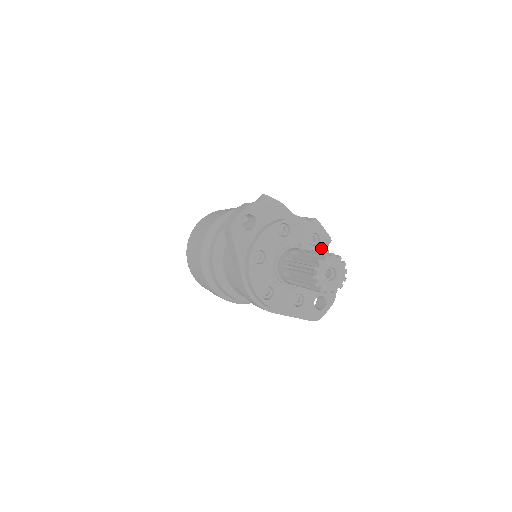
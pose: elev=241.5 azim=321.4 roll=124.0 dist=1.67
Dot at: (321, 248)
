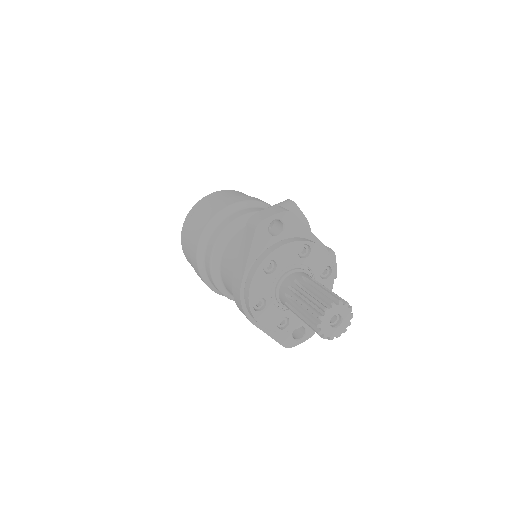
Dot at: (327, 283)
